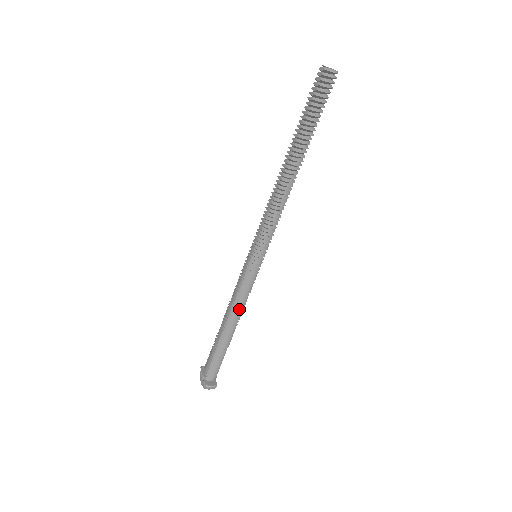
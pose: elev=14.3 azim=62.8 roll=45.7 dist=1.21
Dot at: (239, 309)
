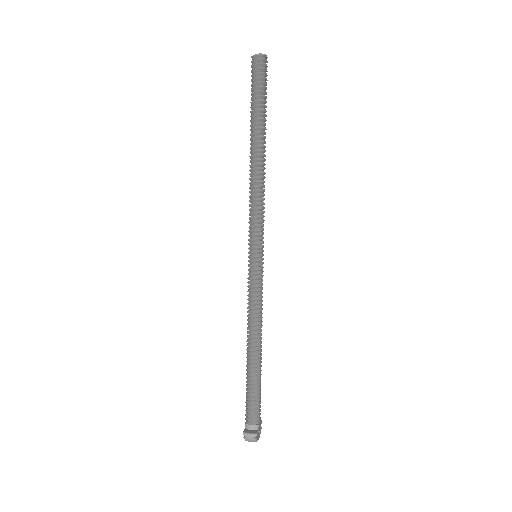
Dot at: (255, 323)
